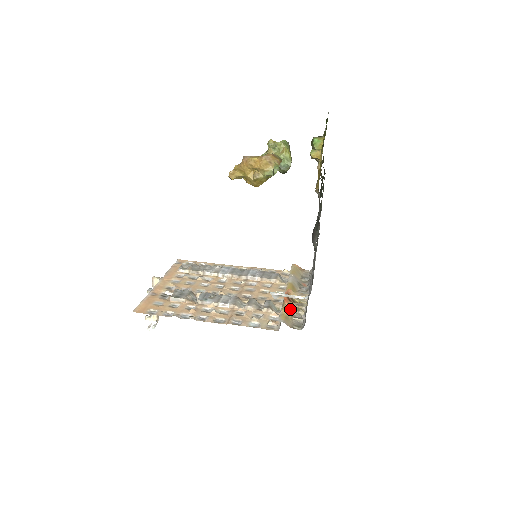
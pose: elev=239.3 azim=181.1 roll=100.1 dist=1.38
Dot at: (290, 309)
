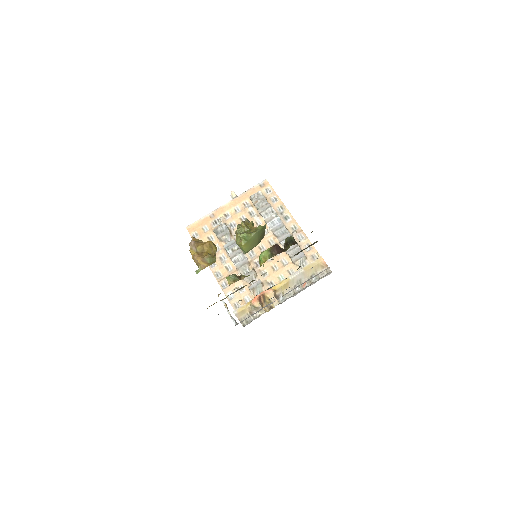
Dot at: (253, 306)
